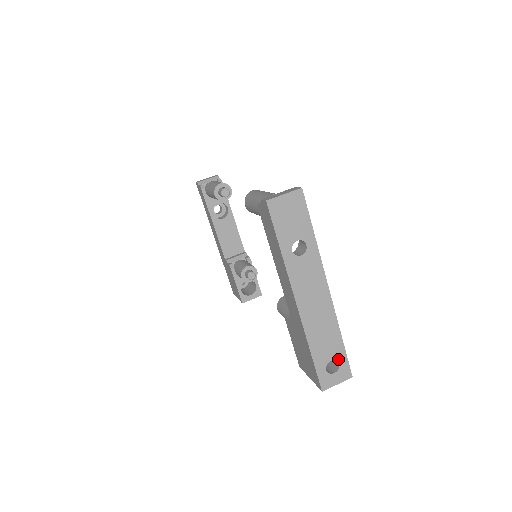
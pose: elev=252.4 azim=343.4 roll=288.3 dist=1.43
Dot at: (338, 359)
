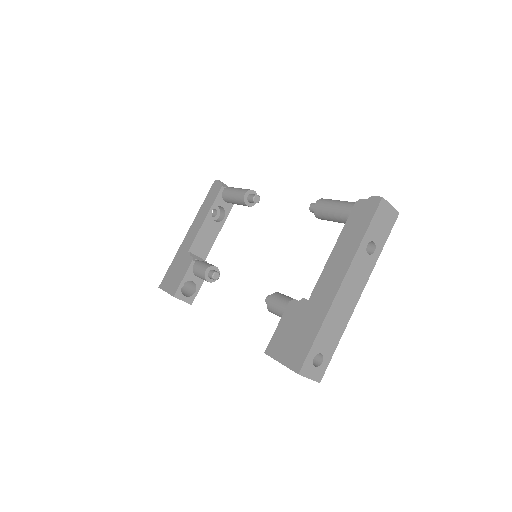
Dot at: (325, 357)
